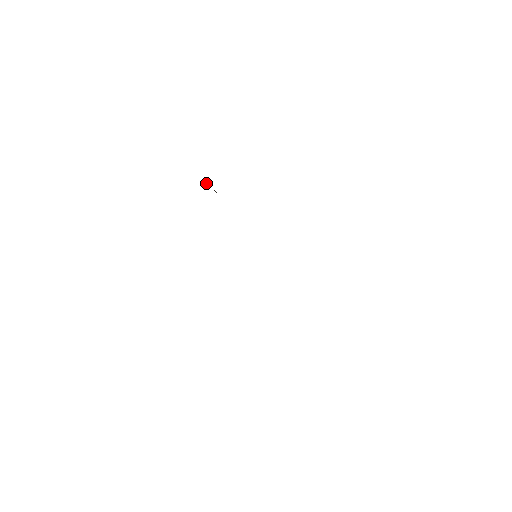
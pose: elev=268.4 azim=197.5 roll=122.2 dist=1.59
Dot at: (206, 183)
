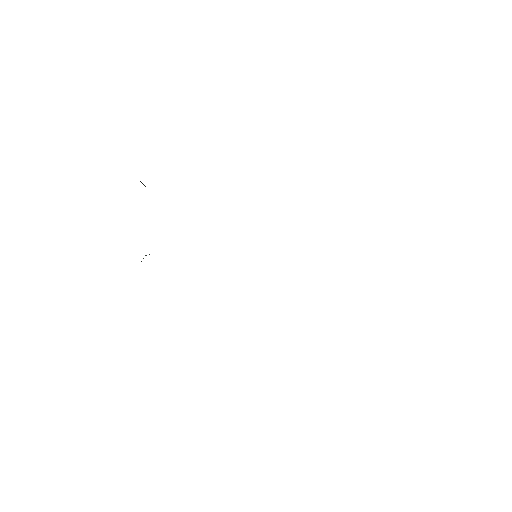
Dot at: occluded
